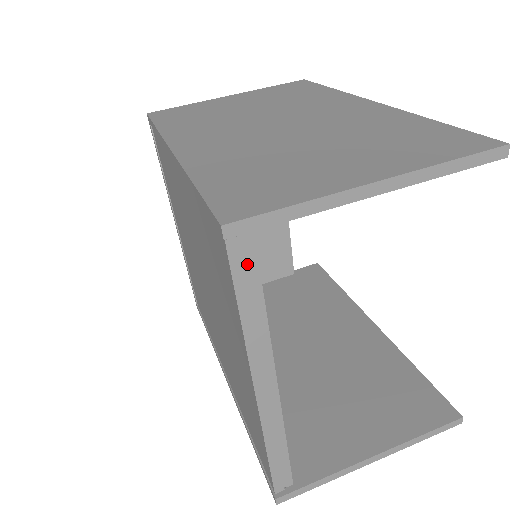
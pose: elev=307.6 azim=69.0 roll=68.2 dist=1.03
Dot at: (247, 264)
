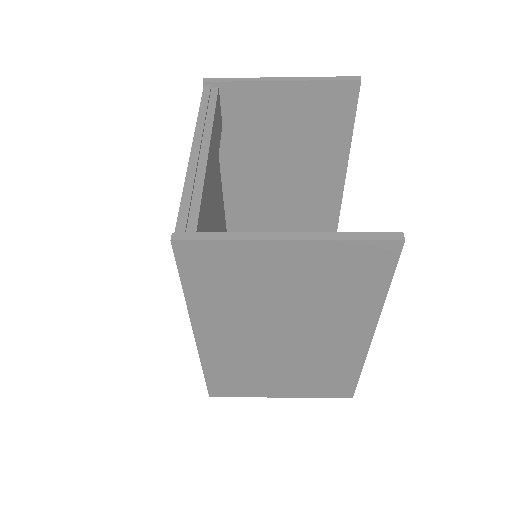
Dot at: (211, 96)
